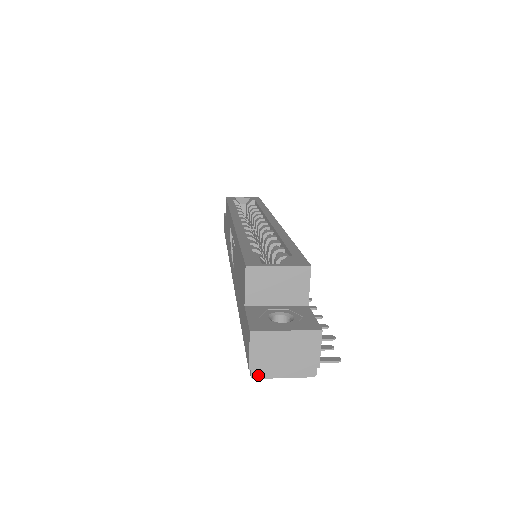
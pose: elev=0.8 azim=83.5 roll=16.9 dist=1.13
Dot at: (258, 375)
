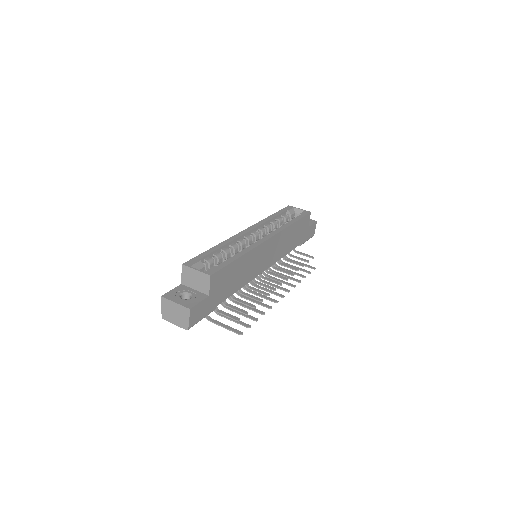
Dot at: (164, 318)
